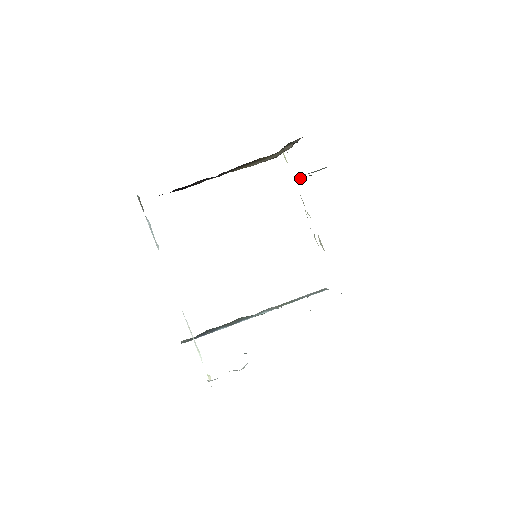
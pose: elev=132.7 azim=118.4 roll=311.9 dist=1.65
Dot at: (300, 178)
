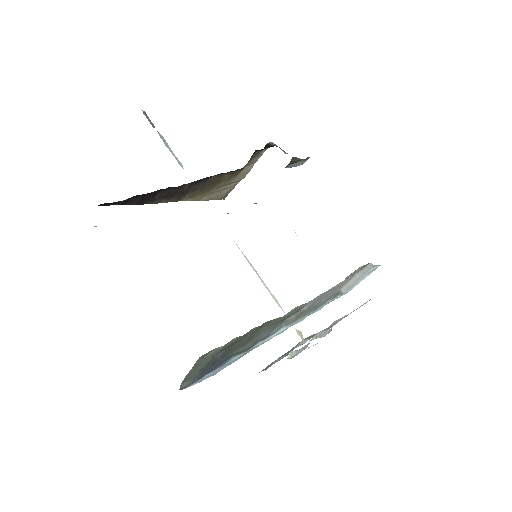
Dot at: (290, 161)
